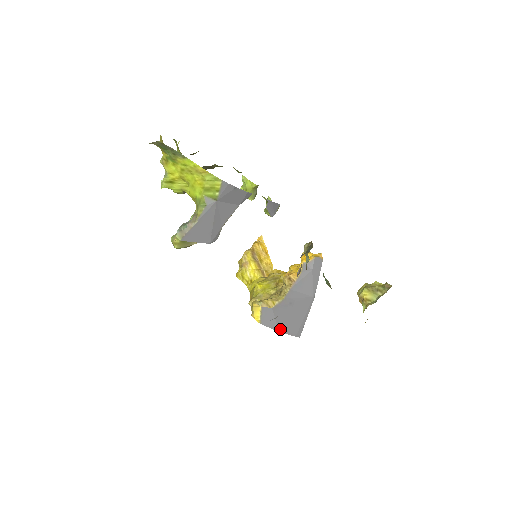
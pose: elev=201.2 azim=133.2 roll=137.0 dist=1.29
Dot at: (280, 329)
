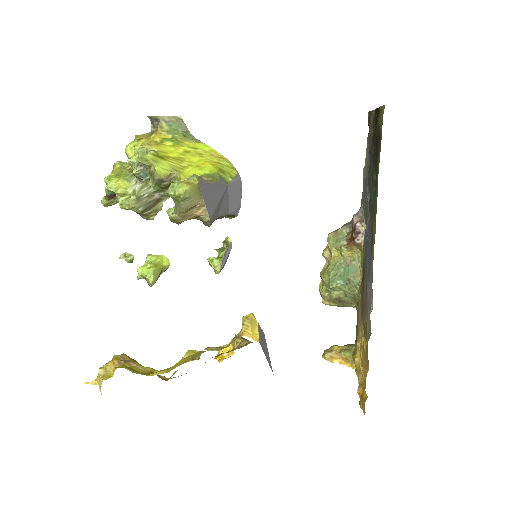
Dot at: occluded
